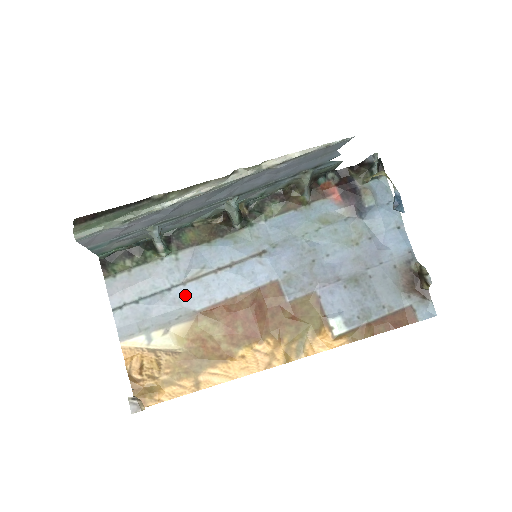
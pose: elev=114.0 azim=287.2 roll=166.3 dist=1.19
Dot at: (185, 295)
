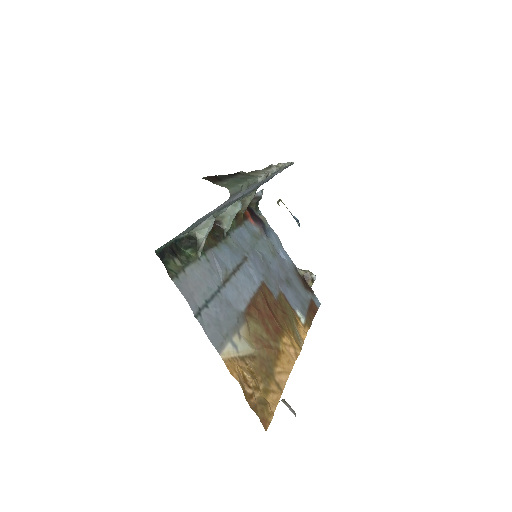
Dot at: (230, 296)
